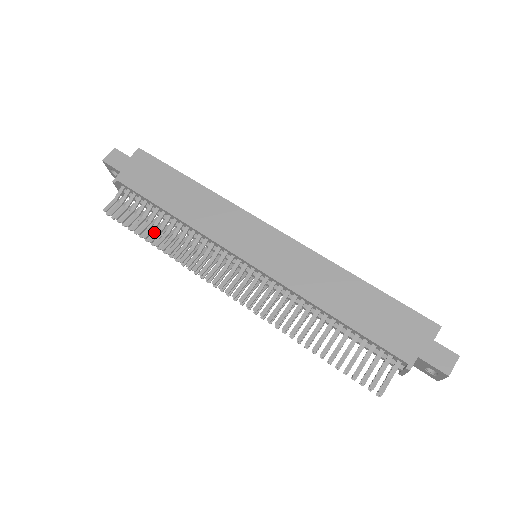
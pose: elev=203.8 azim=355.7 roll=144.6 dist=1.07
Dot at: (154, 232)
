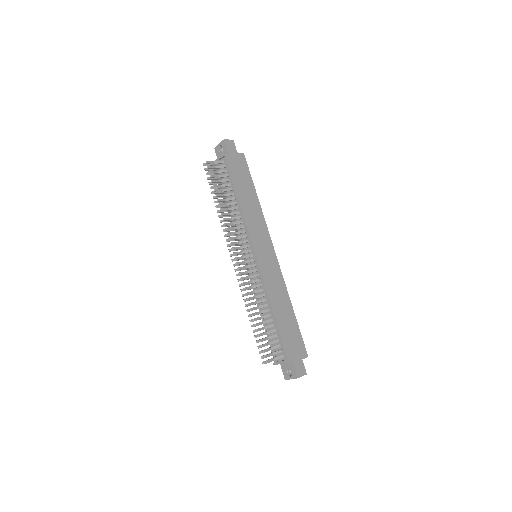
Dot at: (220, 197)
